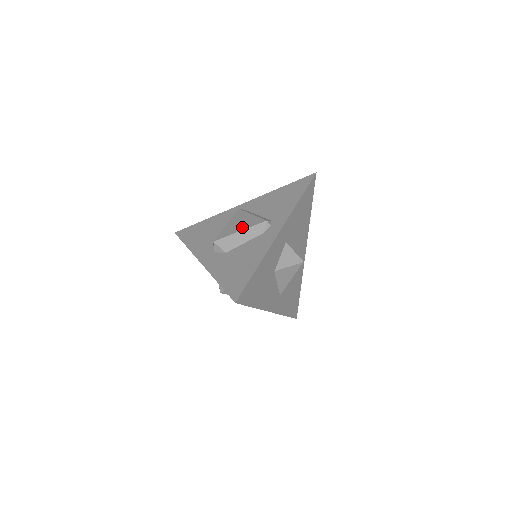
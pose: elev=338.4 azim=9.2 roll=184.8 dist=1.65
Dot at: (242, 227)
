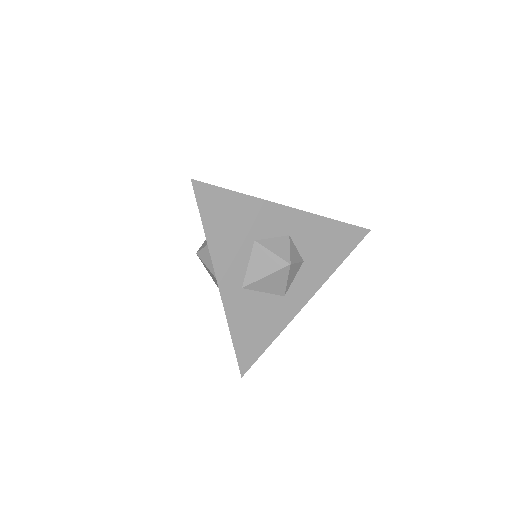
Dot at: occluded
